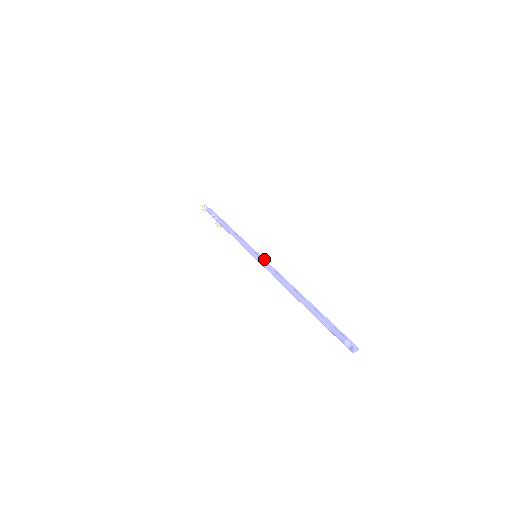
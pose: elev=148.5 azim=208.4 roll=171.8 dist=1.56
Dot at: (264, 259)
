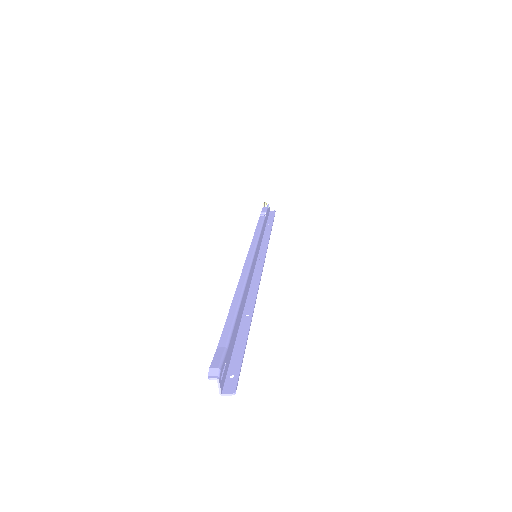
Dot at: (263, 262)
